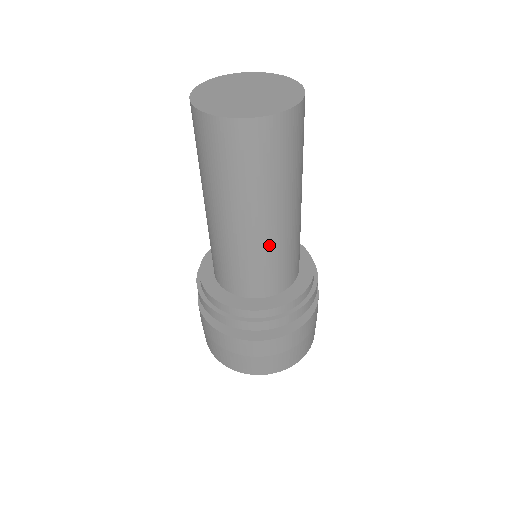
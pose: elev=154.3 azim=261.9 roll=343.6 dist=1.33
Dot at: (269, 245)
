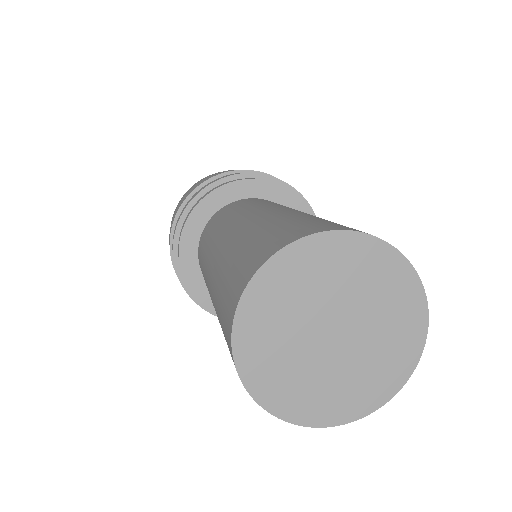
Dot at: occluded
